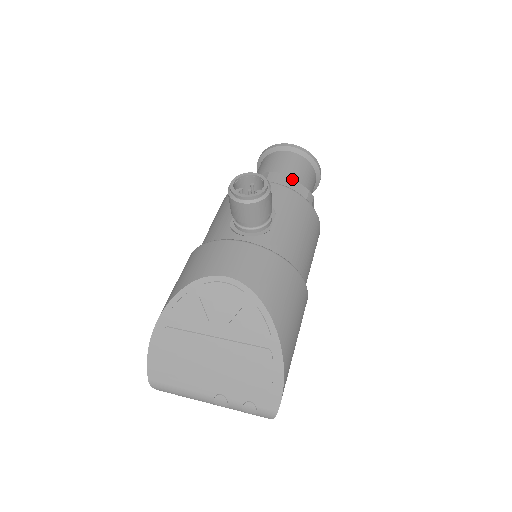
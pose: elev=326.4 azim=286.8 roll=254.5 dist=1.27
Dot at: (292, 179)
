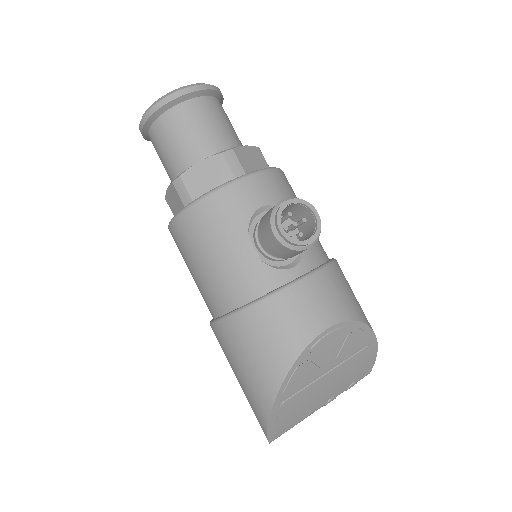
Dot at: (243, 146)
